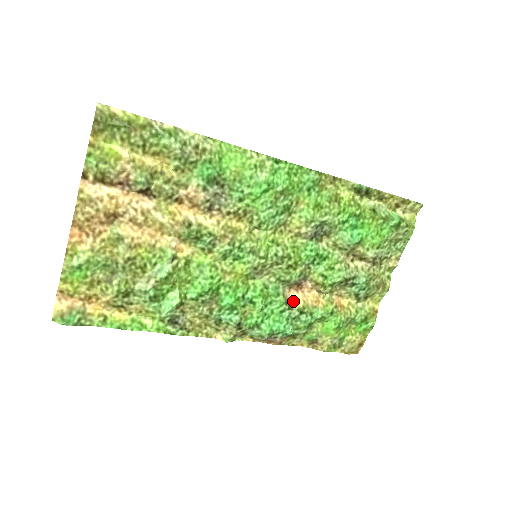
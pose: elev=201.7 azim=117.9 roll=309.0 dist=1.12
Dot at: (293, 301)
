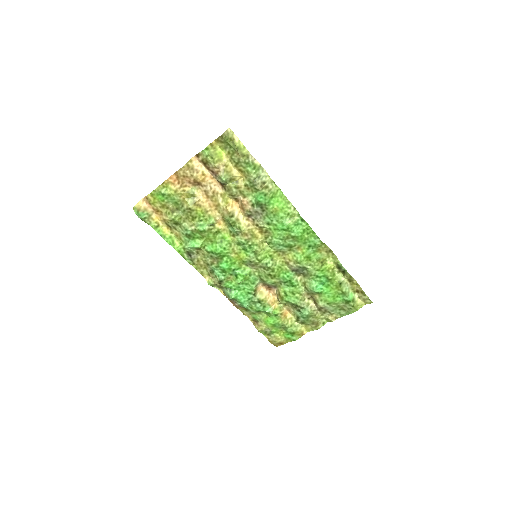
Dot at: (260, 292)
